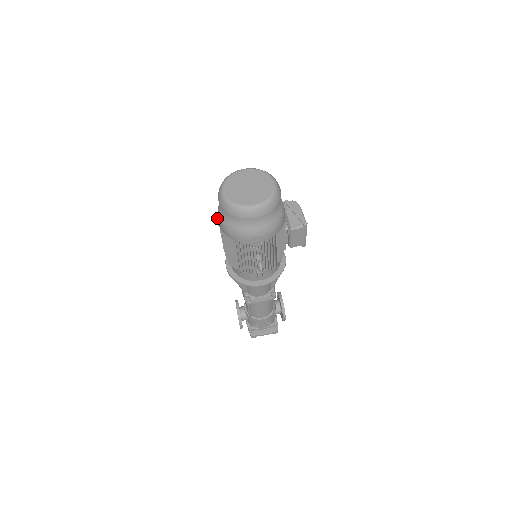
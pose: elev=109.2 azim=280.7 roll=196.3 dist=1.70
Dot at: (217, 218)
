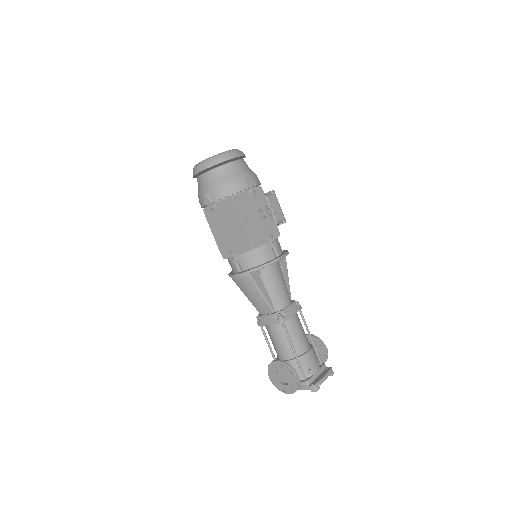
Dot at: (207, 195)
